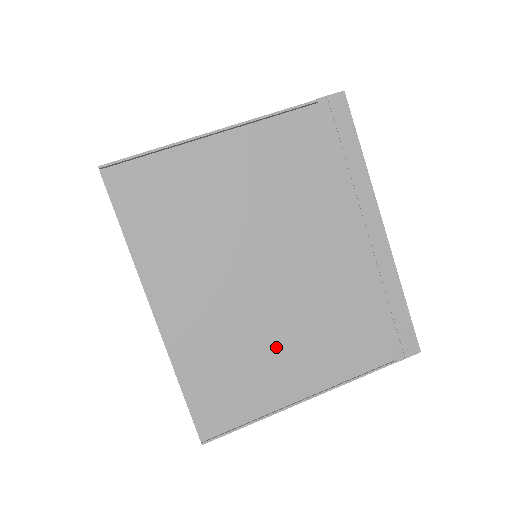
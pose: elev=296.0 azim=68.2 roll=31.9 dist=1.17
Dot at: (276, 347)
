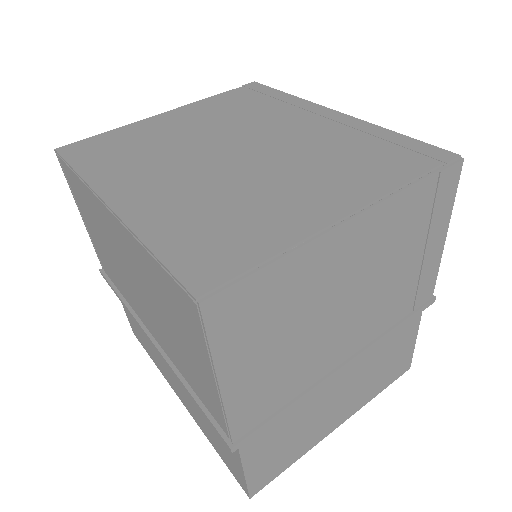
Dot at: (268, 193)
